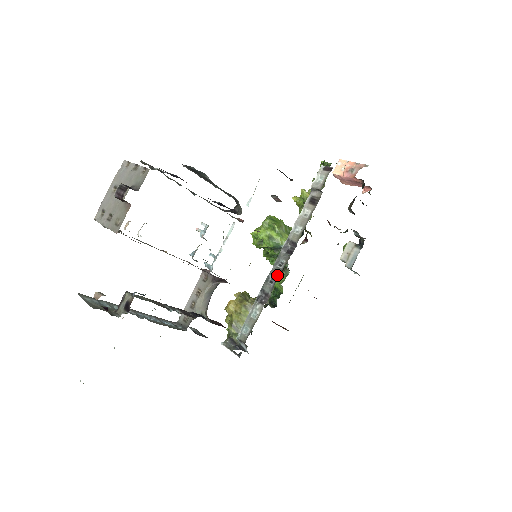
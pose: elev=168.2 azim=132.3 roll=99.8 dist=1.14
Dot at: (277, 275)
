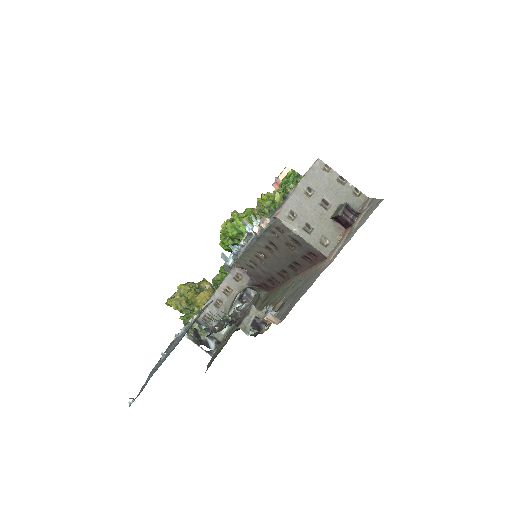
Dot at: occluded
